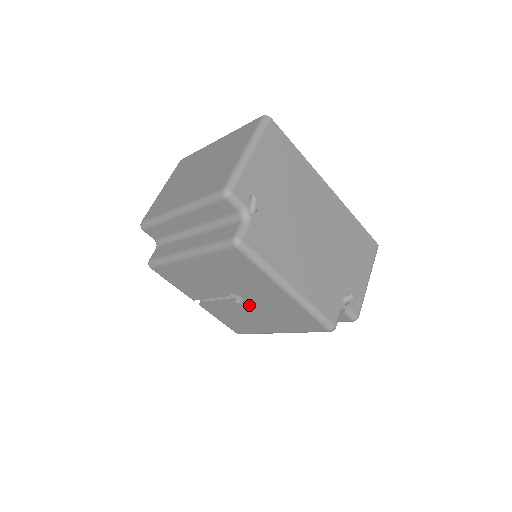
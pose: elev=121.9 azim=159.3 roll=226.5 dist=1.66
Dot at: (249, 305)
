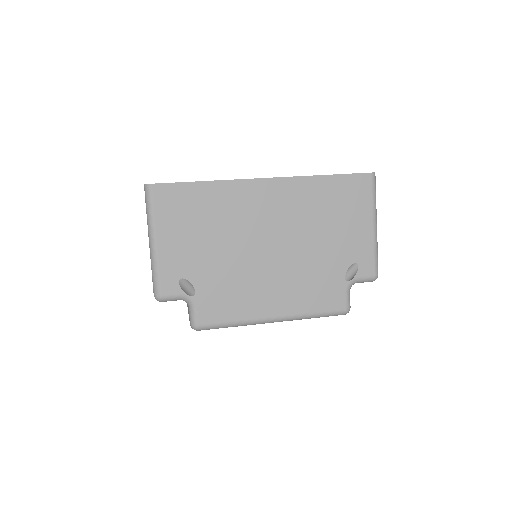
Dot at: occluded
